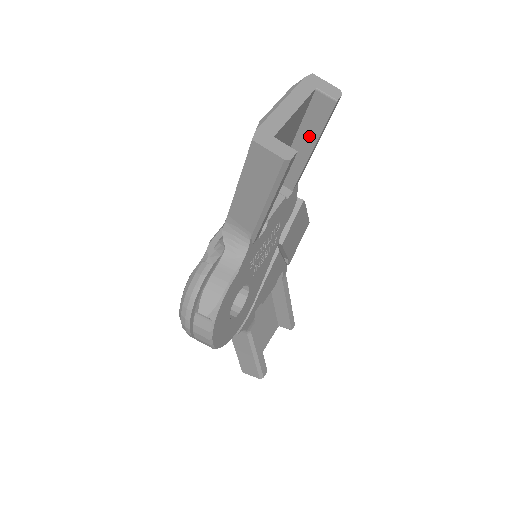
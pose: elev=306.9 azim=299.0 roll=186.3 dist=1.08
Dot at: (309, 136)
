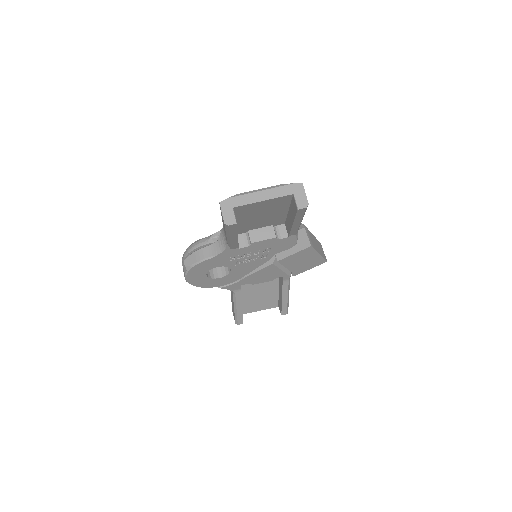
Dot at: (292, 215)
